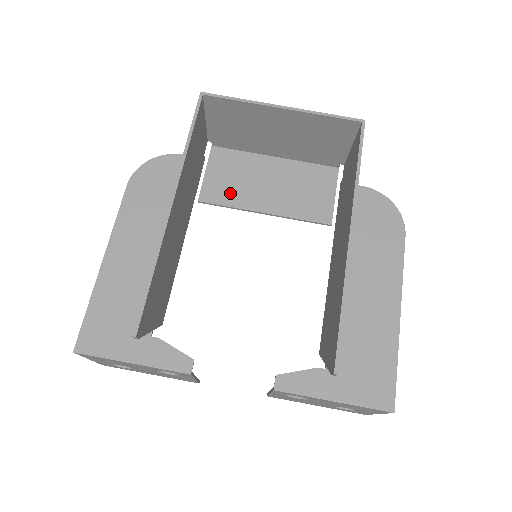
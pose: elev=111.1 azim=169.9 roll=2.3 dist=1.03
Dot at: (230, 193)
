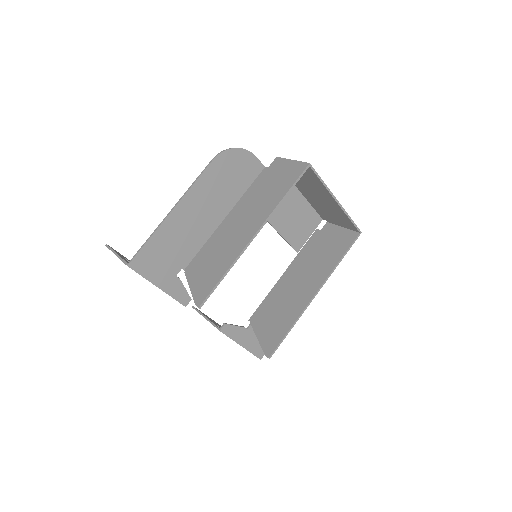
Dot at: occluded
